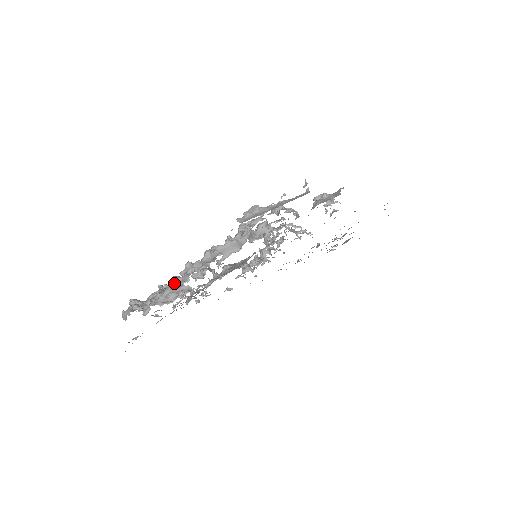
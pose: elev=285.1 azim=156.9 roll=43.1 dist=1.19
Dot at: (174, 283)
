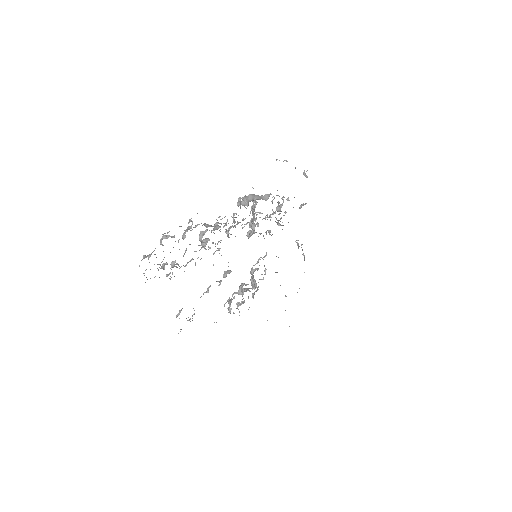
Dot at: (206, 229)
